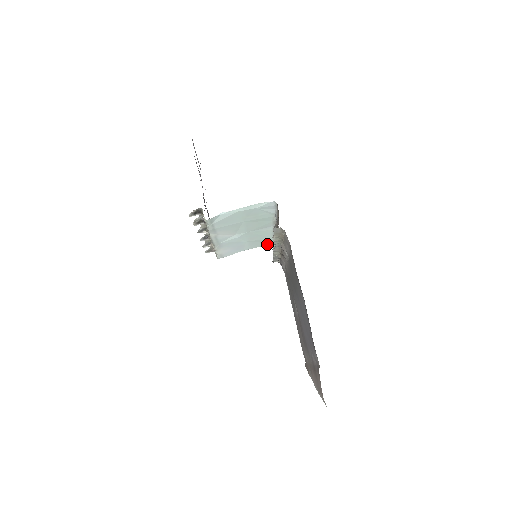
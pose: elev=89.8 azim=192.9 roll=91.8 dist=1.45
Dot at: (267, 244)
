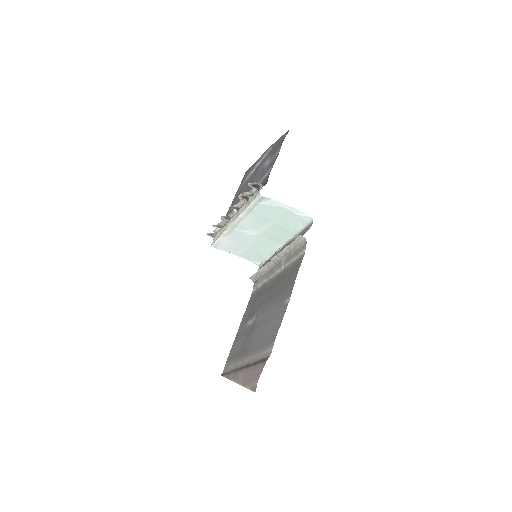
Dot at: (255, 262)
